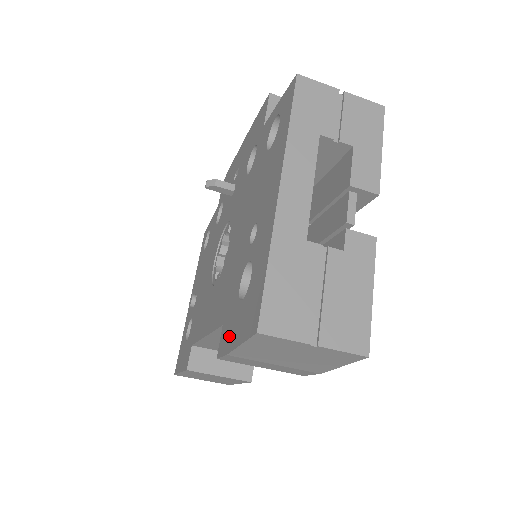
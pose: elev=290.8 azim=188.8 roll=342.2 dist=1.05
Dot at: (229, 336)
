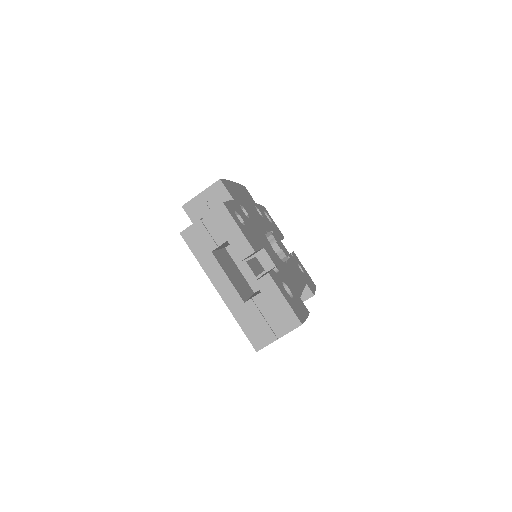
Dot at: occluded
